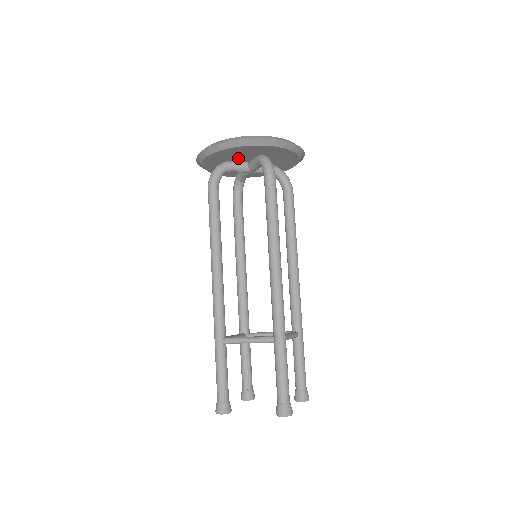
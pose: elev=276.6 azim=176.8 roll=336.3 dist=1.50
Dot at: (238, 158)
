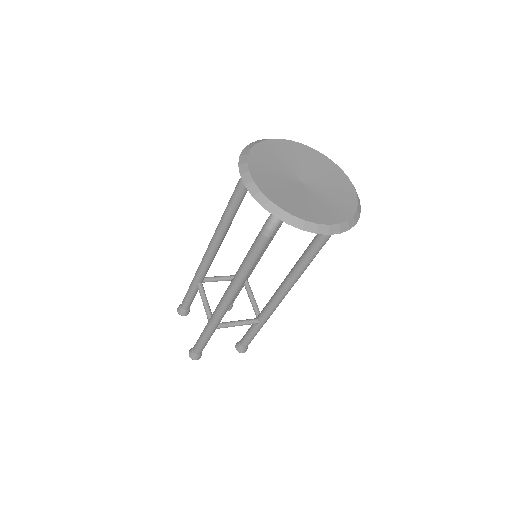
Dot at: occluded
